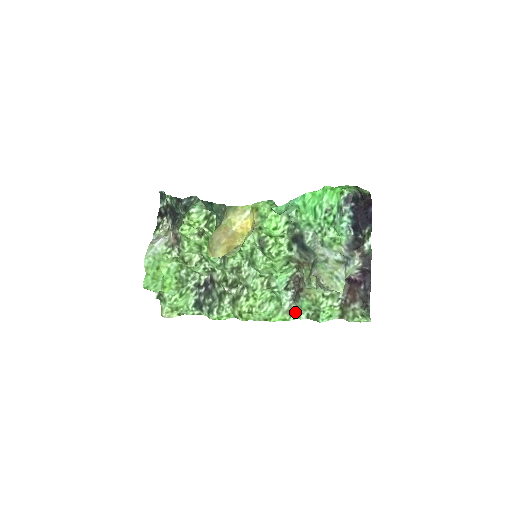
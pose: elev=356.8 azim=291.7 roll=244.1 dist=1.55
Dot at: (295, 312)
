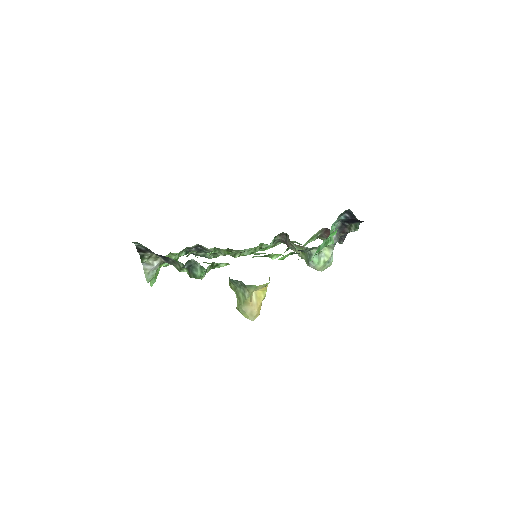
Dot at: occluded
